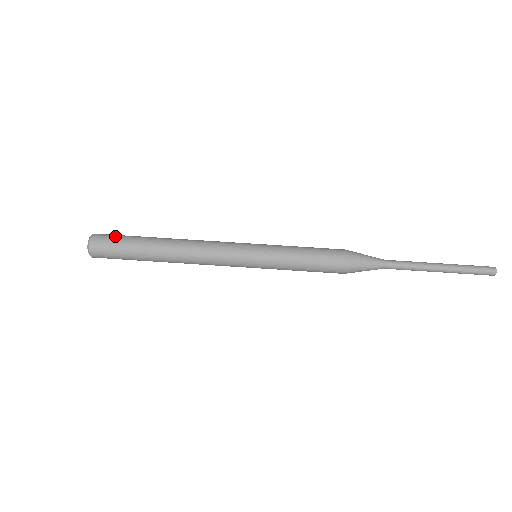
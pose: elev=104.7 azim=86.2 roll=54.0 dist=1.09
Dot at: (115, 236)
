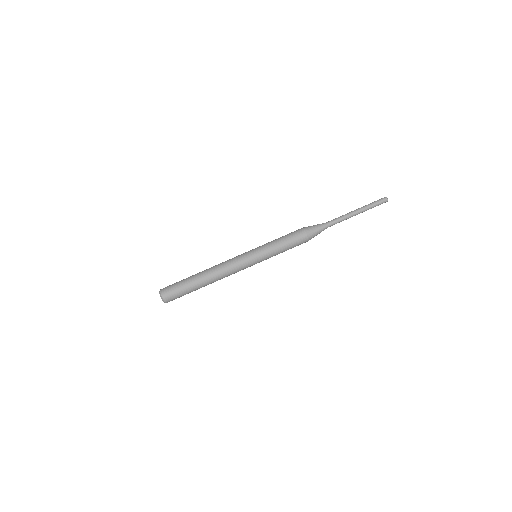
Dot at: (173, 285)
